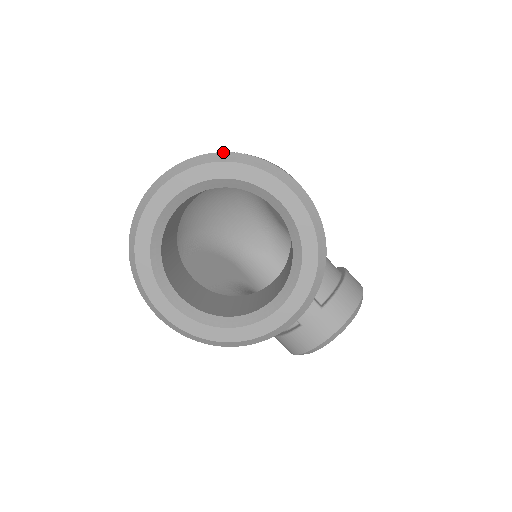
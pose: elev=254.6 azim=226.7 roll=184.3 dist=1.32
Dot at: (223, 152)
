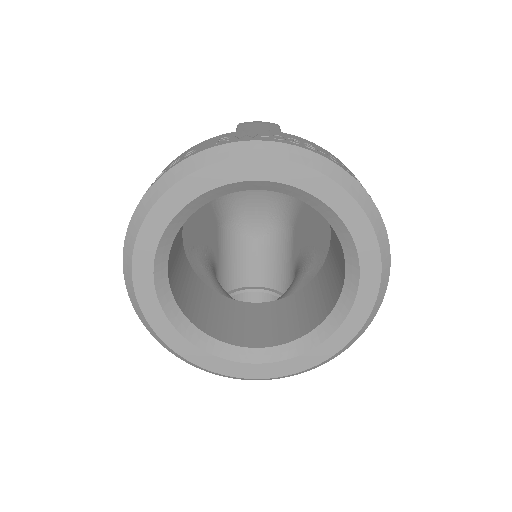
Dot at: occluded
